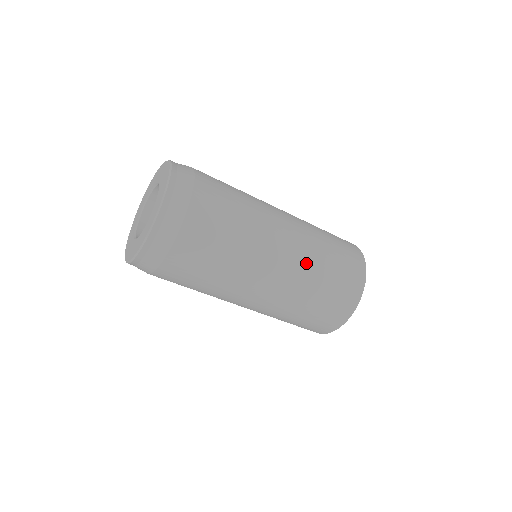
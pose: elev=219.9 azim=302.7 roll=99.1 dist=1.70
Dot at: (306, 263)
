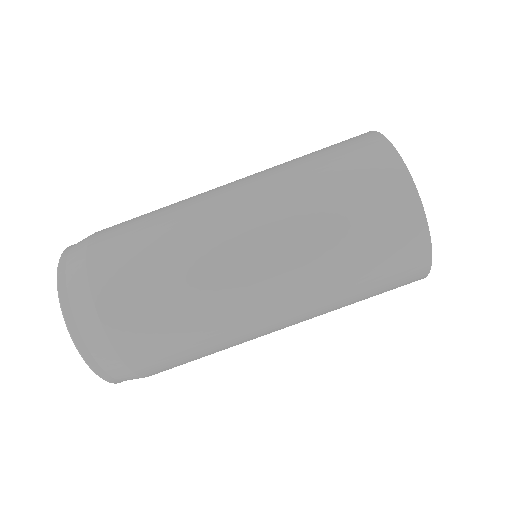
Dot at: occluded
